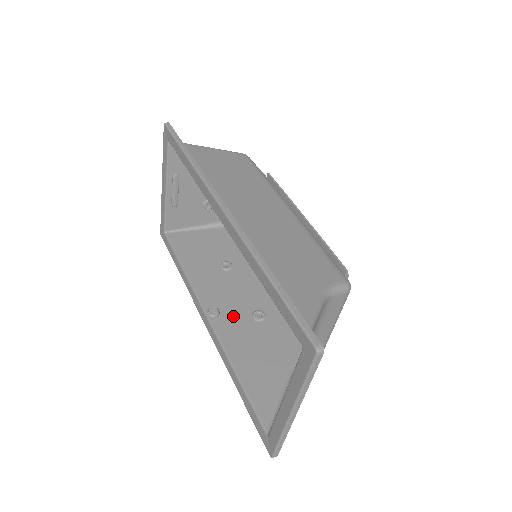
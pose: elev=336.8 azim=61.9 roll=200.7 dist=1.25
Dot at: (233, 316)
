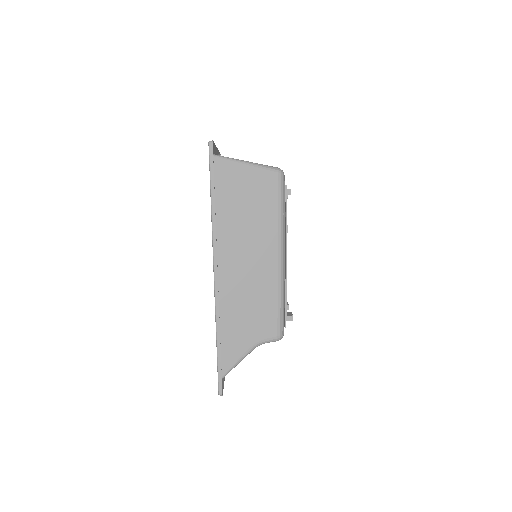
Dot at: occluded
